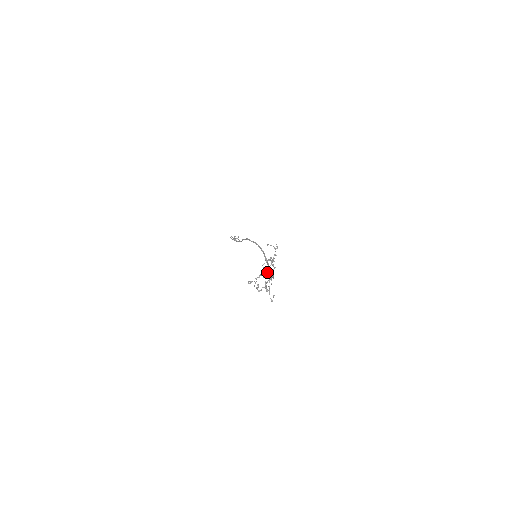
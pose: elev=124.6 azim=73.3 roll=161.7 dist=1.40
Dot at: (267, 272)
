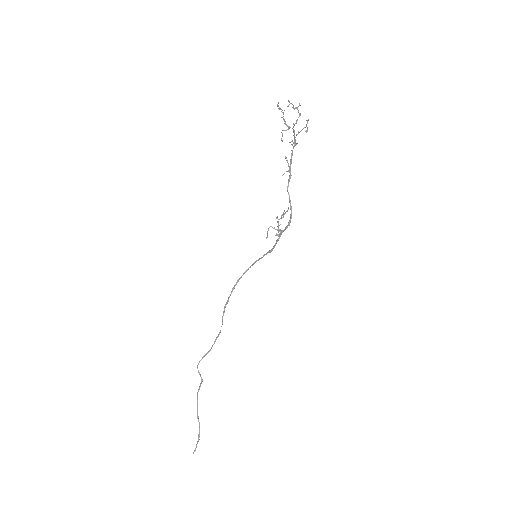
Dot at: occluded
